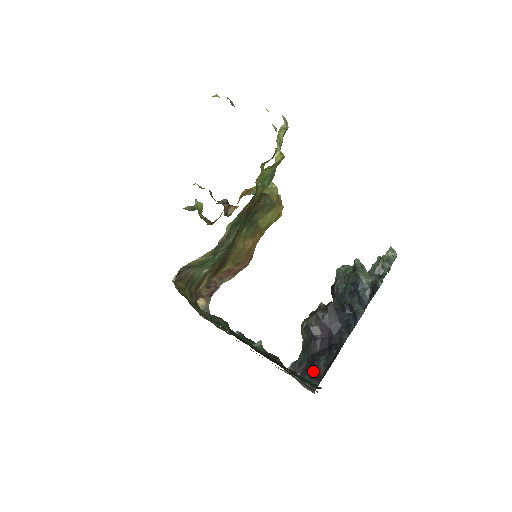
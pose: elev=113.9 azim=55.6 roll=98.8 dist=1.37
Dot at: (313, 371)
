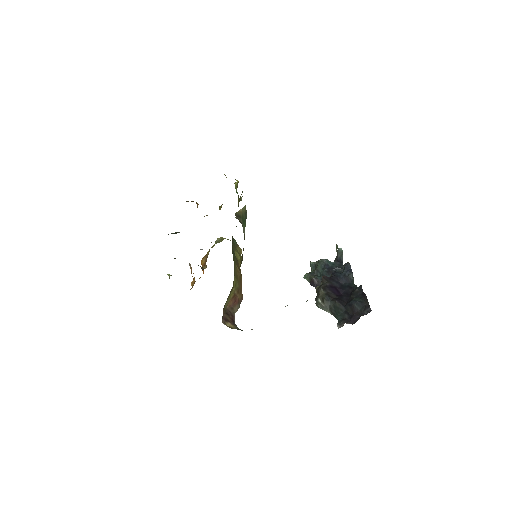
Dot at: (357, 309)
